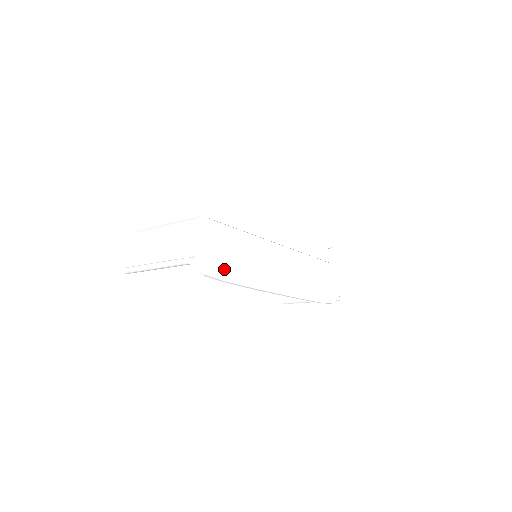
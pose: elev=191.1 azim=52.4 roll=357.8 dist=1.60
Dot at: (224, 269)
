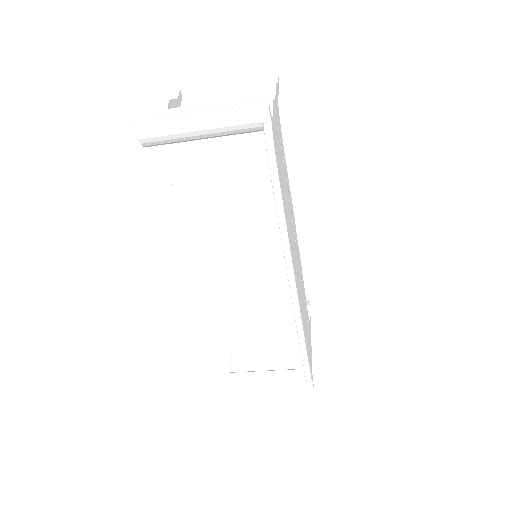
Dot at: (280, 174)
